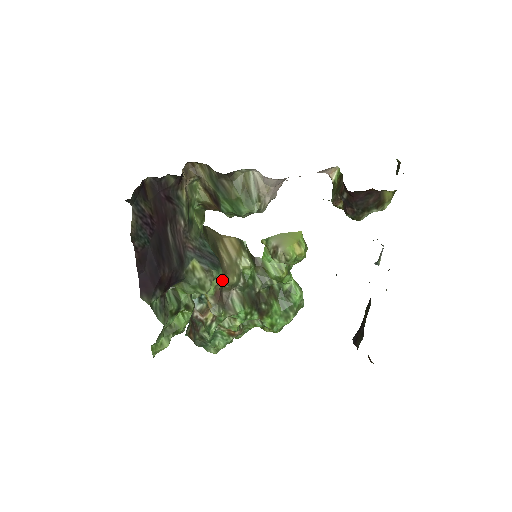
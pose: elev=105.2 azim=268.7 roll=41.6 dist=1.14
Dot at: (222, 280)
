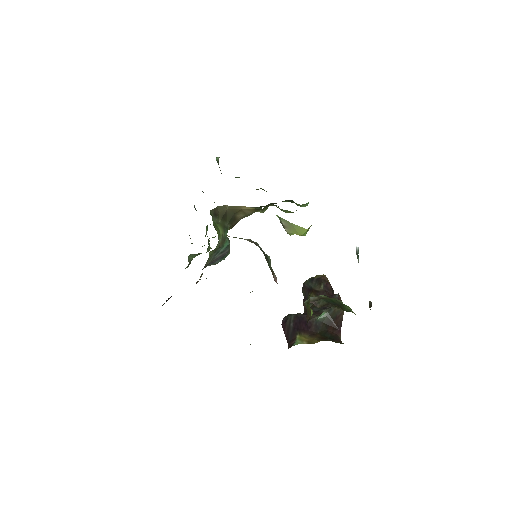
Dot at: occluded
